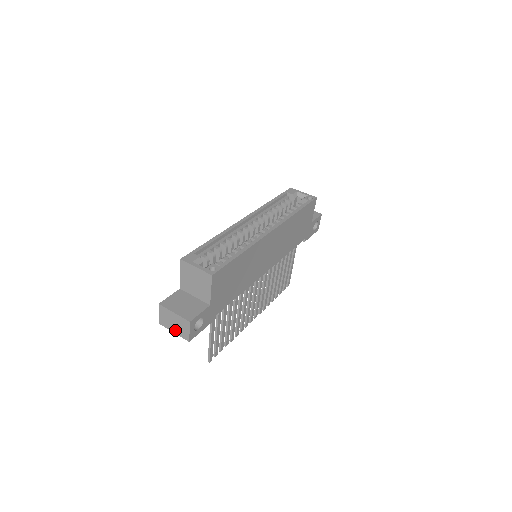
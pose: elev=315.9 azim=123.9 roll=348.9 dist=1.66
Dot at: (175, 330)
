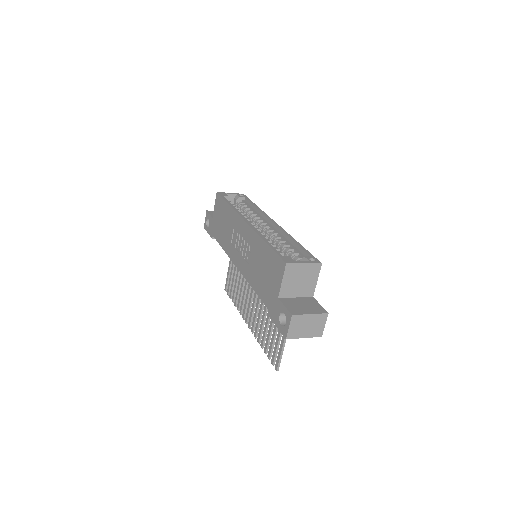
Dot at: (307, 334)
